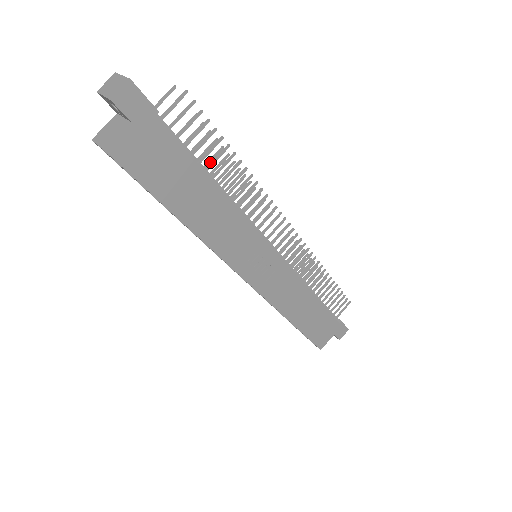
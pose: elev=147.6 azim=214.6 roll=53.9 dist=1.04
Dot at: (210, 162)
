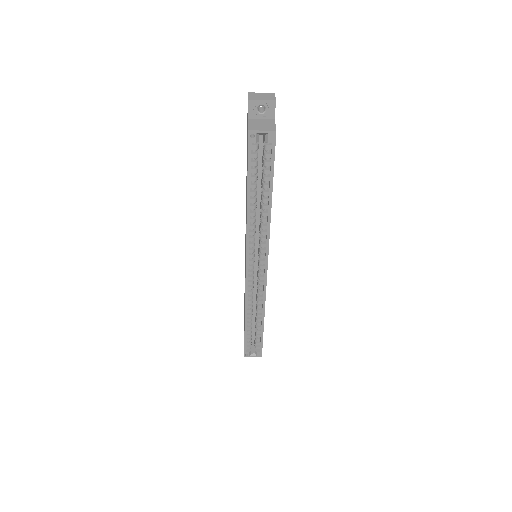
Dot at: occluded
